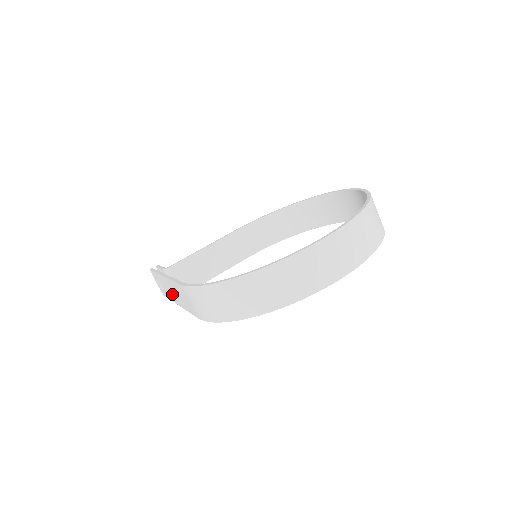
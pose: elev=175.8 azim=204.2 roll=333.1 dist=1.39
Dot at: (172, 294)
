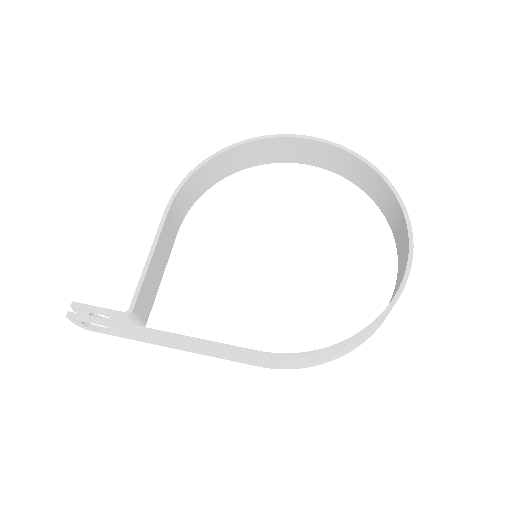
Dot at: (163, 343)
